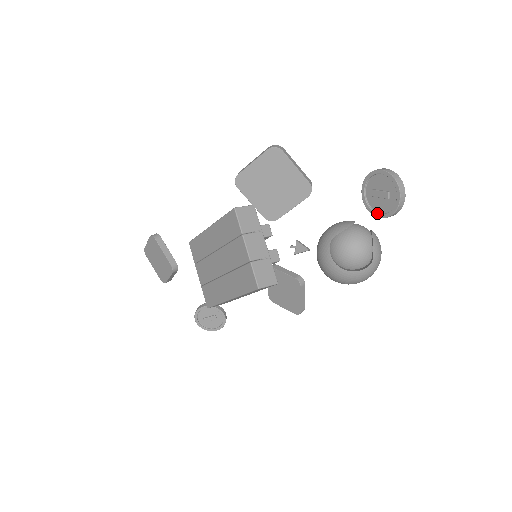
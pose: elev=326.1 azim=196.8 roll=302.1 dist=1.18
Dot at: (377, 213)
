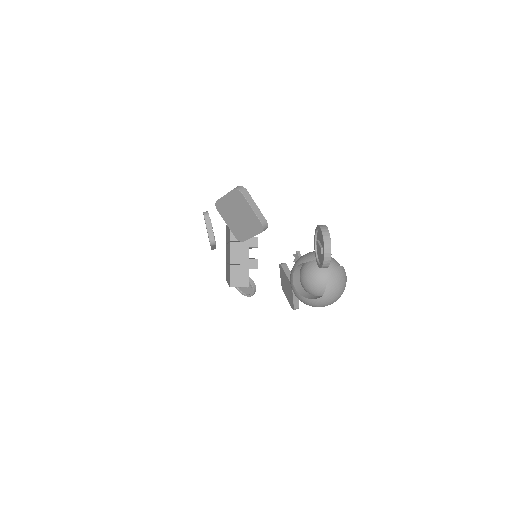
Dot at: (317, 261)
